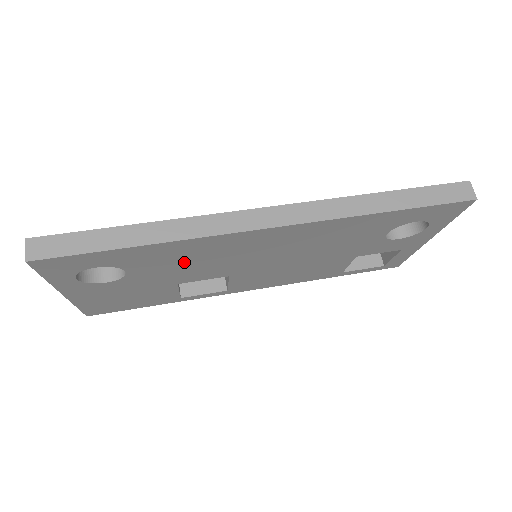
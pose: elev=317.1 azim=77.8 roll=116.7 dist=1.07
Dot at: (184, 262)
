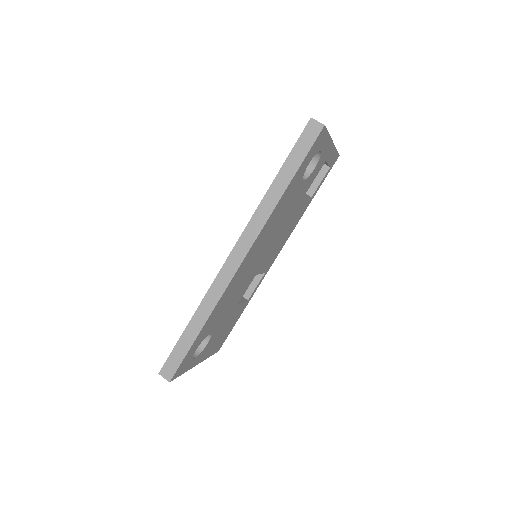
Dot at: (227, 304)
